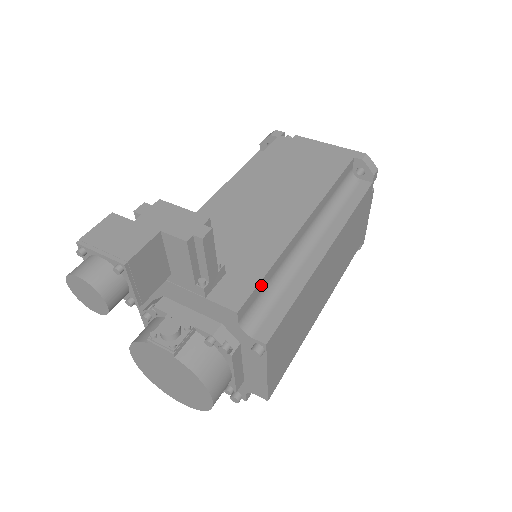
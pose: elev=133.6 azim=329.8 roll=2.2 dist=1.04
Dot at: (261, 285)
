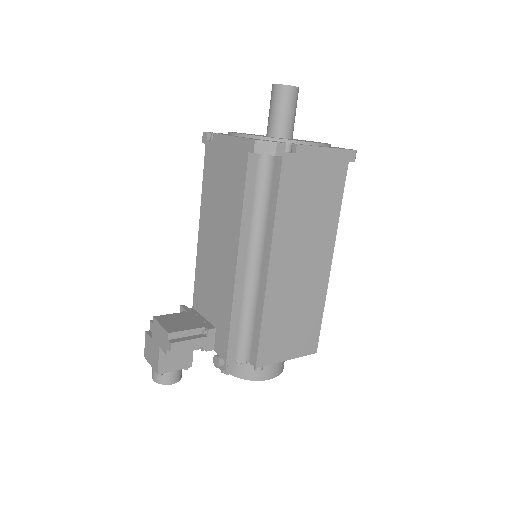
Dot at: (233, 332)
